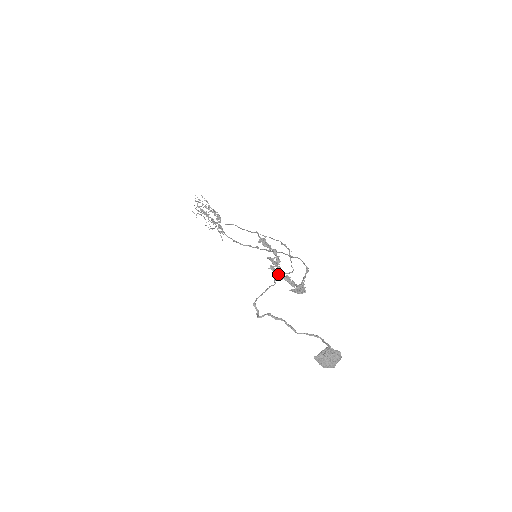
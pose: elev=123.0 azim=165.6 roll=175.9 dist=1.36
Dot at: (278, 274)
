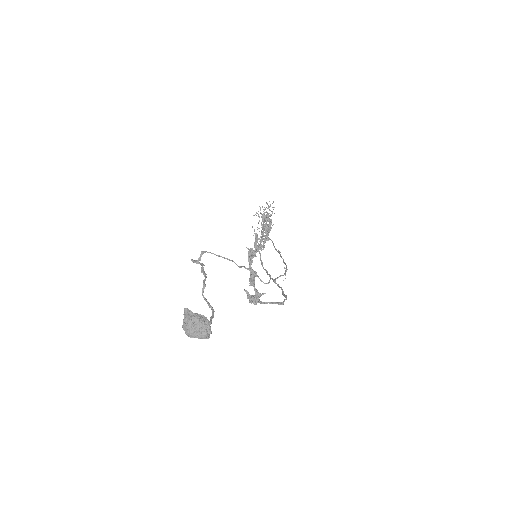
Dot at: (250, 259)
